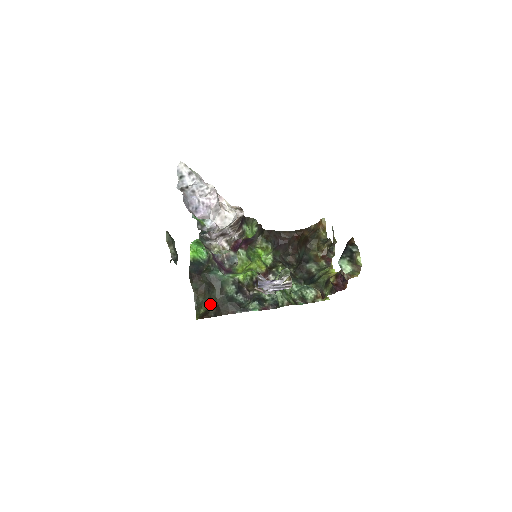
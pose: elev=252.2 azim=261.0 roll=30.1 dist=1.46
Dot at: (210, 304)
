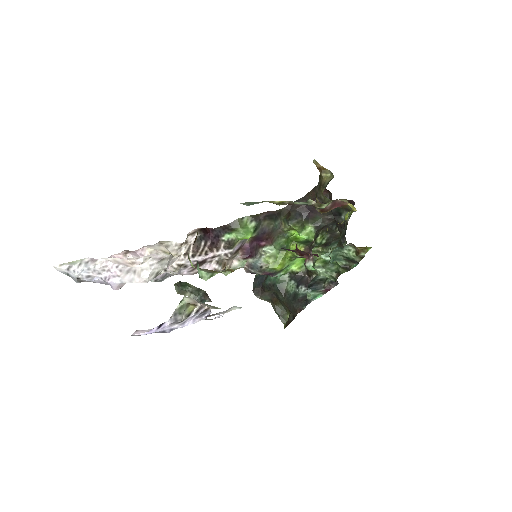
Dot at: occluded
